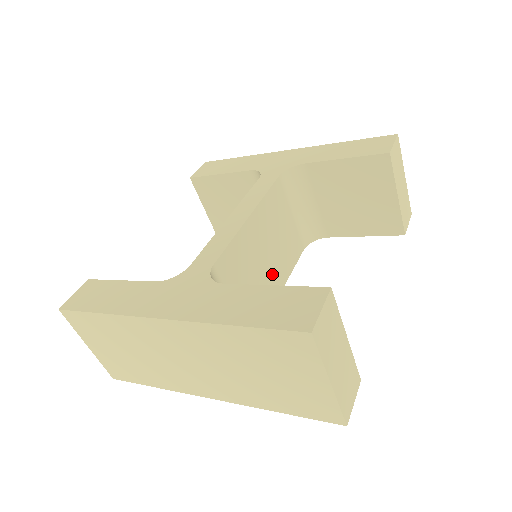
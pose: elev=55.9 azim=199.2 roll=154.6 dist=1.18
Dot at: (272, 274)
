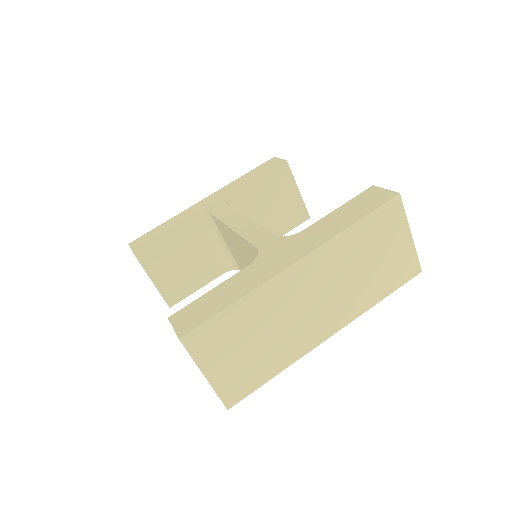
Dot at: occluded
